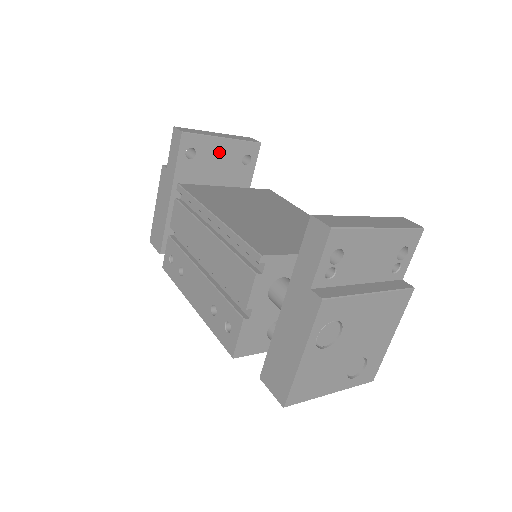
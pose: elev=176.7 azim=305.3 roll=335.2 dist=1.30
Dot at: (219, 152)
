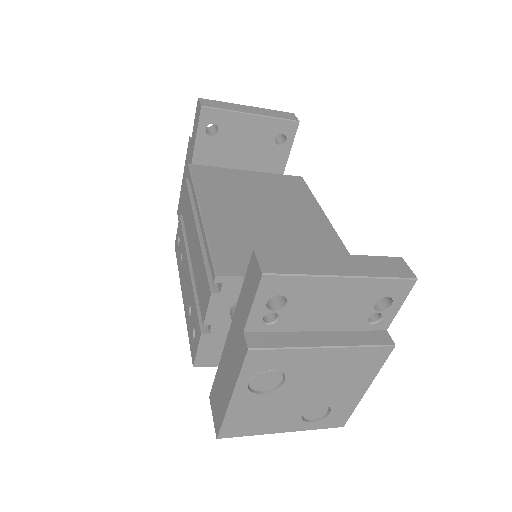
Dot at: (246, 129)
